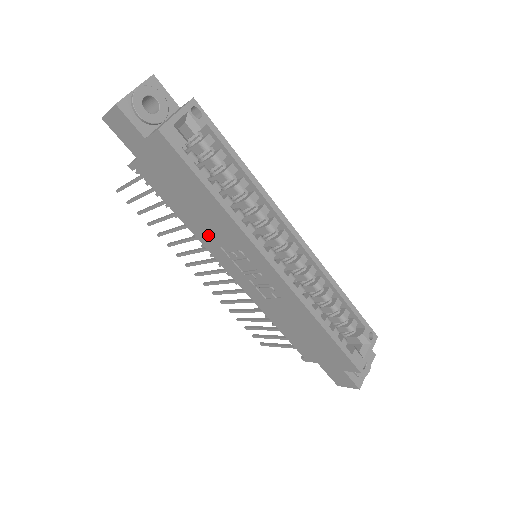
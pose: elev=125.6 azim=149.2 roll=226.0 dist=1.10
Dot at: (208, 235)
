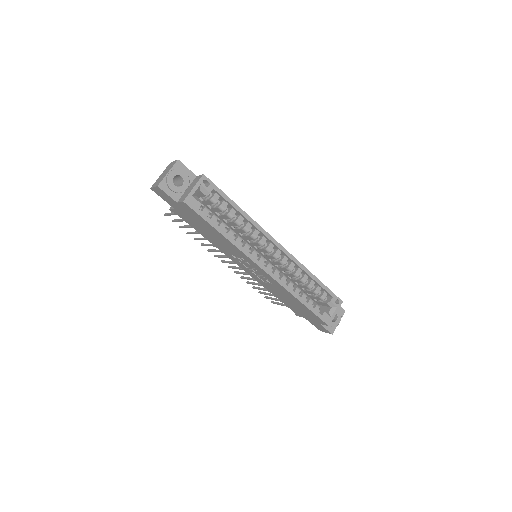
Dot at: (223, 248)
